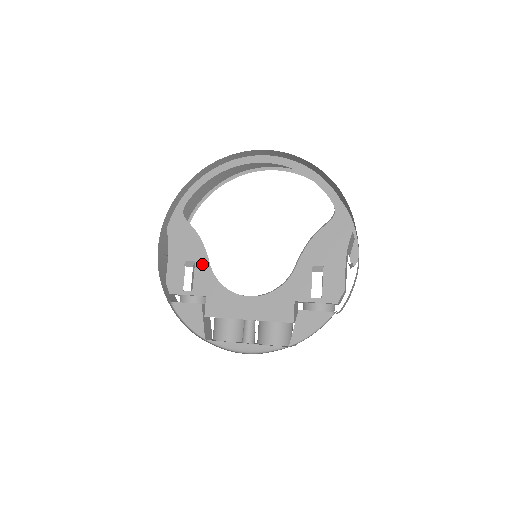
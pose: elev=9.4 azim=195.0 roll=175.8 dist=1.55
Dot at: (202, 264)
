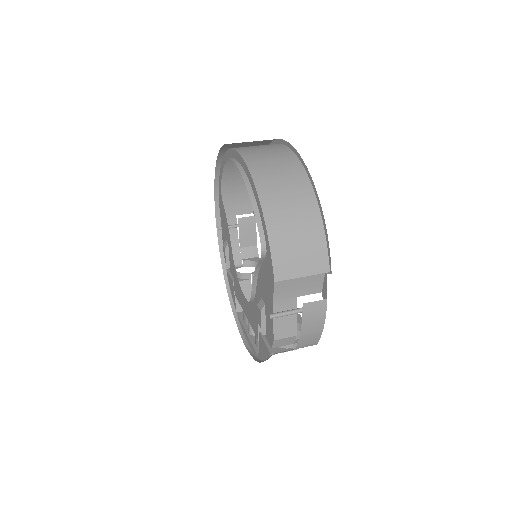
Dot at: (230, 248)
